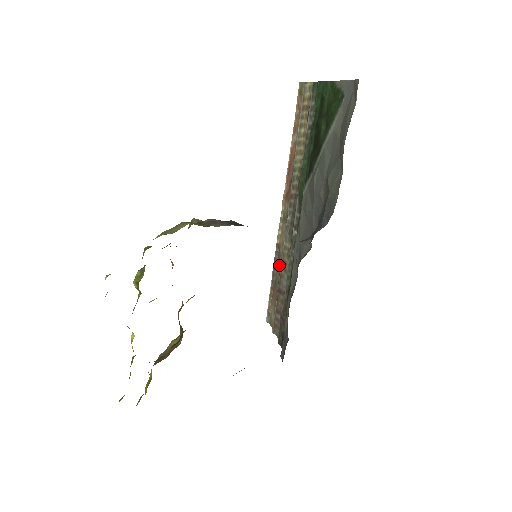
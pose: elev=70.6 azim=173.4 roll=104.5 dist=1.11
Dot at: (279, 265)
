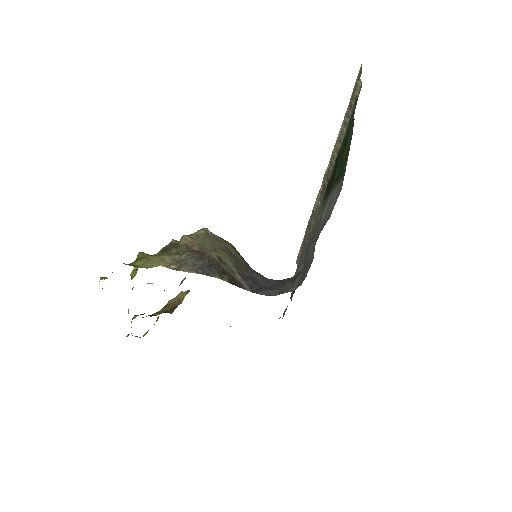
Dot at: occluded
